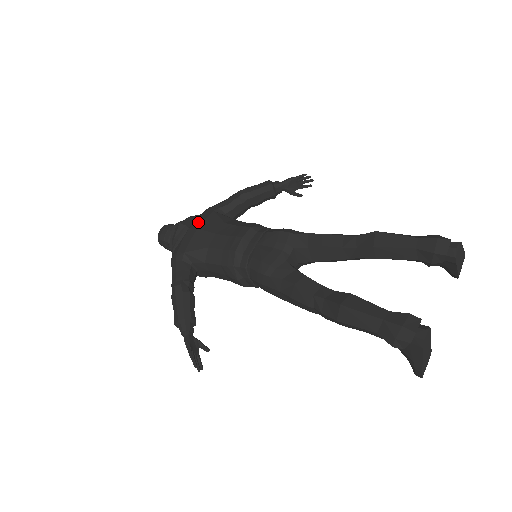
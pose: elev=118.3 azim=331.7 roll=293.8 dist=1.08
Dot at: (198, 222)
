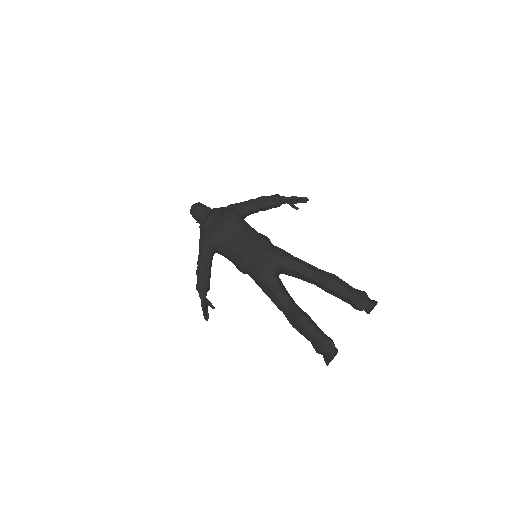
Dot at: (222, 219)
